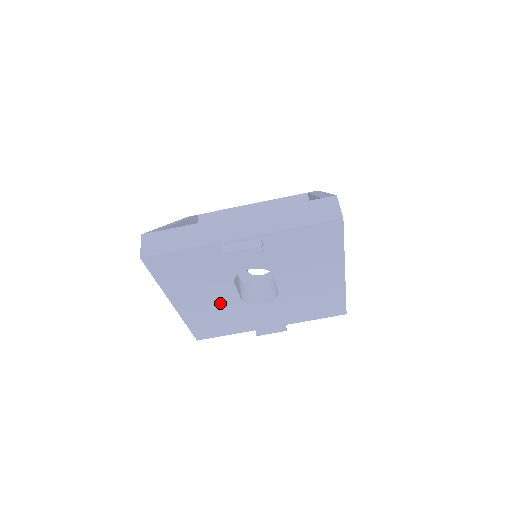
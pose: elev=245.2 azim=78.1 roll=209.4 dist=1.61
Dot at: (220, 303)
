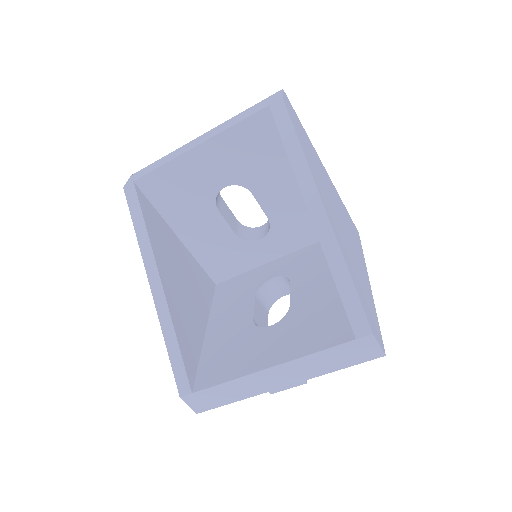
Dot at: occluded
